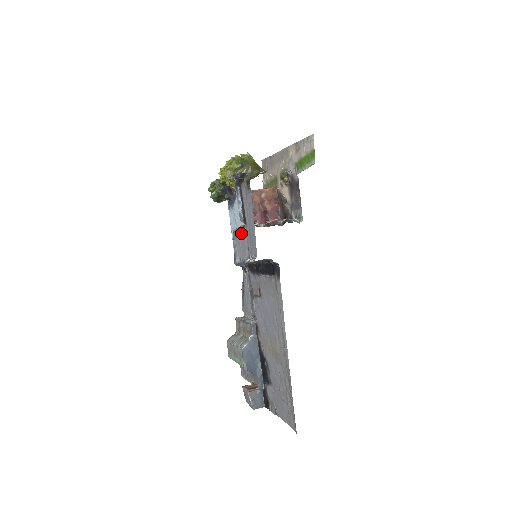
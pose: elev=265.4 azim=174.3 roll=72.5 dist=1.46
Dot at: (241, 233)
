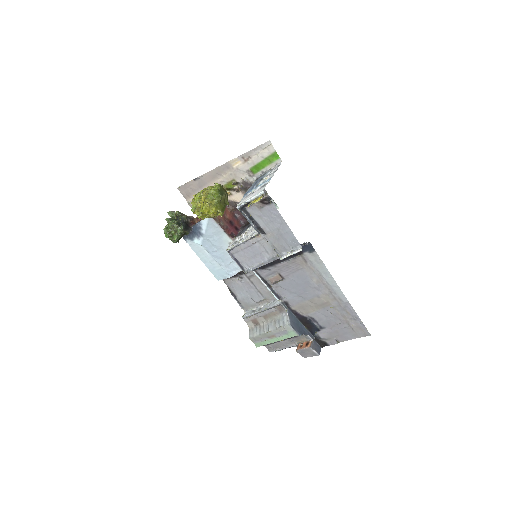
Dot at: (245, 246)
